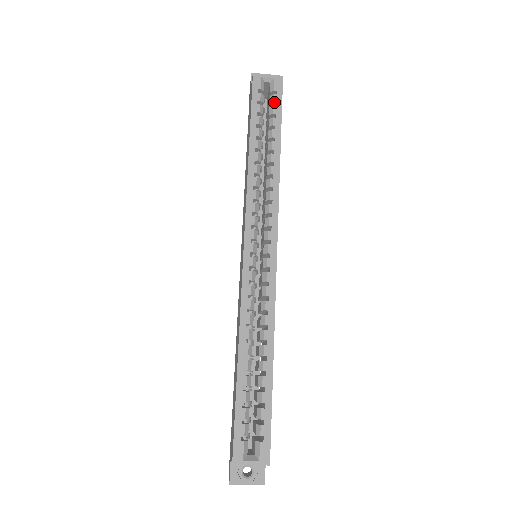
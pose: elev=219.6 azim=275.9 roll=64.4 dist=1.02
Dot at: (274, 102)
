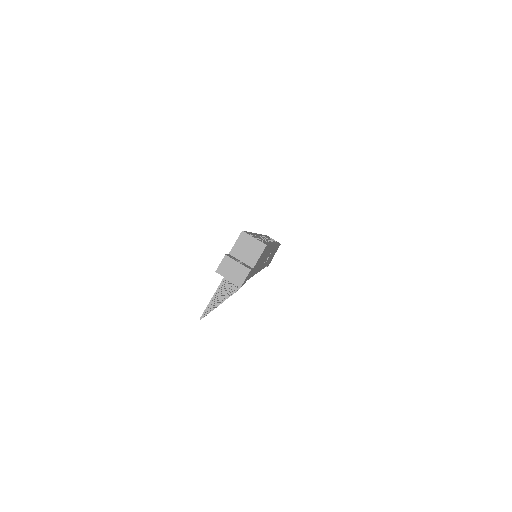
Dot at: occluded
